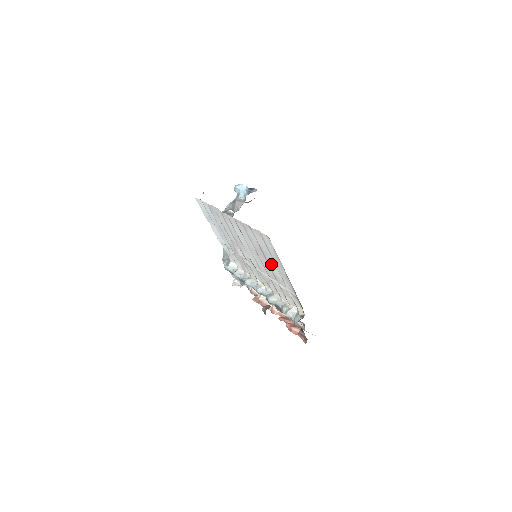
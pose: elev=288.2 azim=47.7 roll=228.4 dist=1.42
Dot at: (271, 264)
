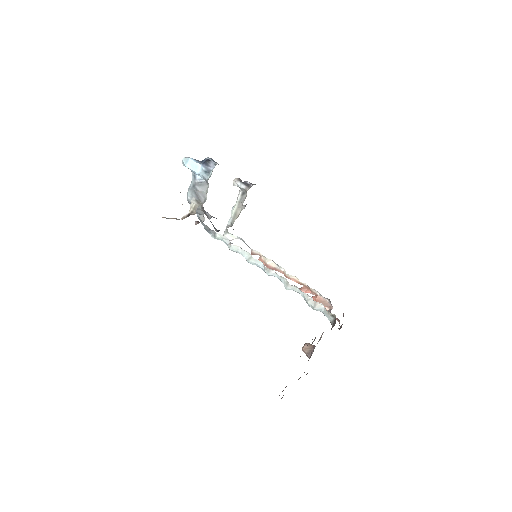
Dot at: occluded
